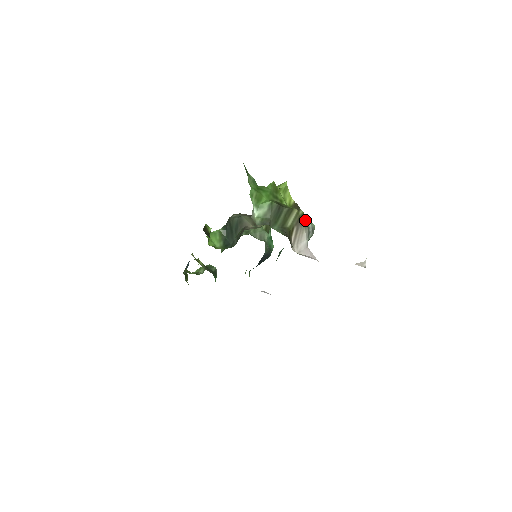
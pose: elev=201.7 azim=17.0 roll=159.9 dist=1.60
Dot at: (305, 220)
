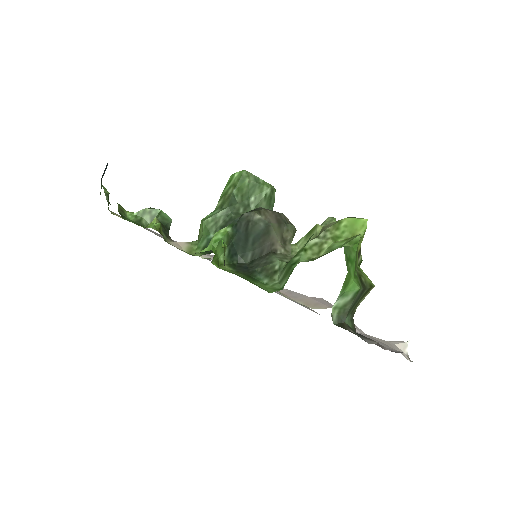
Dot at: occluded
